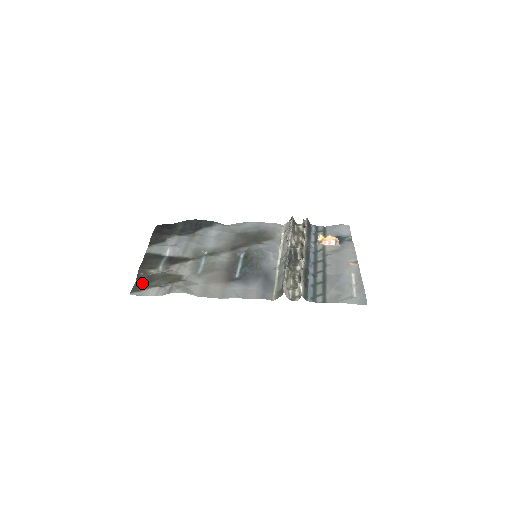
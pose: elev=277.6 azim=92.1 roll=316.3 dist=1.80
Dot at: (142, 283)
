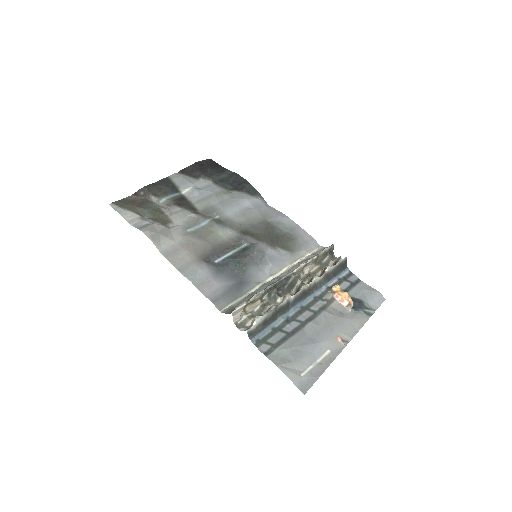
Dot at: (132, 201)
